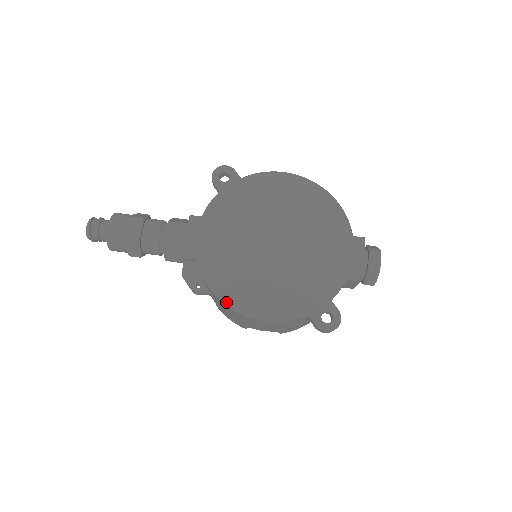
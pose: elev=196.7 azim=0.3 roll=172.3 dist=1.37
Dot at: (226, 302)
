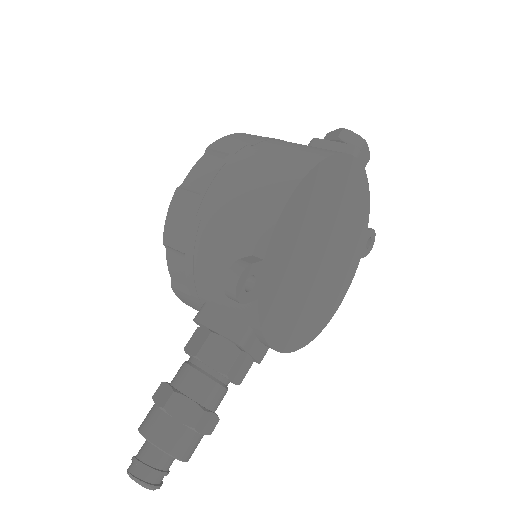
Dot at: (319, 333)
